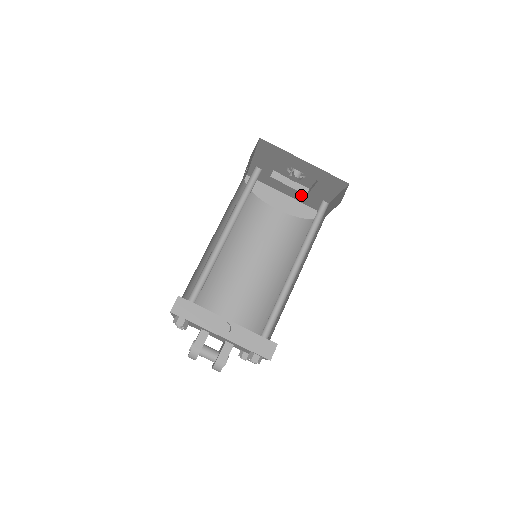
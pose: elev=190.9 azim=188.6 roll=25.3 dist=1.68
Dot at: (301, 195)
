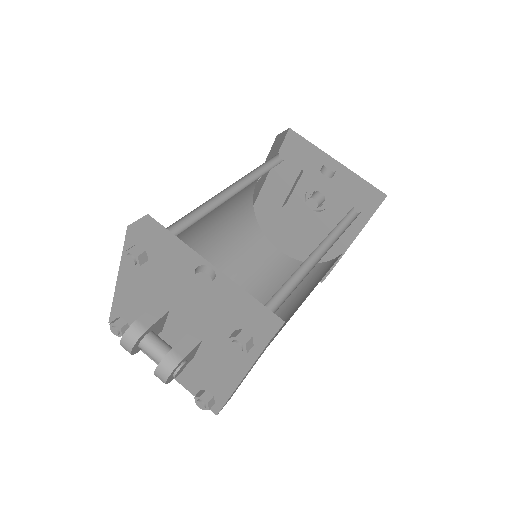
Dot at: (314, 238)
